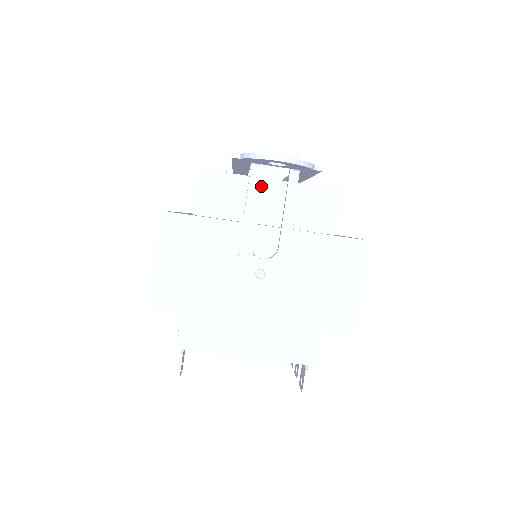
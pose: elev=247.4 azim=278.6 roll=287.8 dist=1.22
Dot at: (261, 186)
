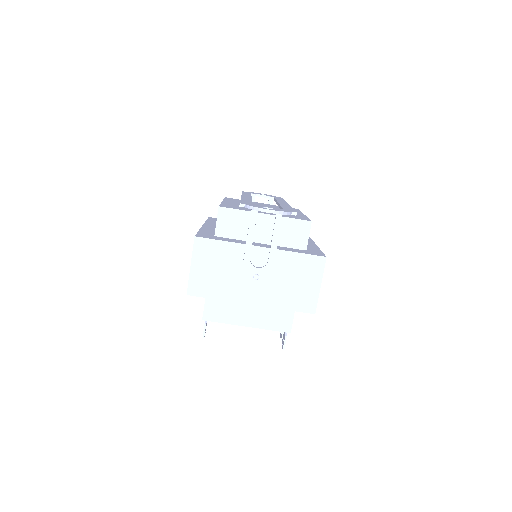
Dot at: (259, 218)
